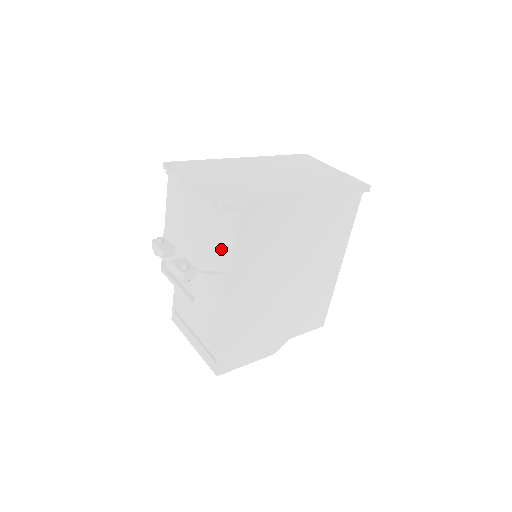
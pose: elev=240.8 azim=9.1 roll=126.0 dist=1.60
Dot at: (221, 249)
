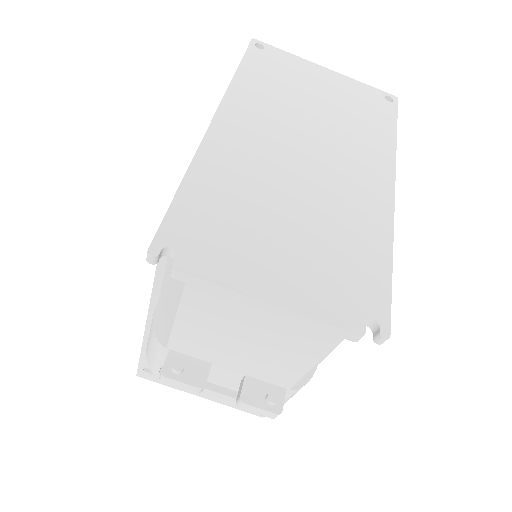
Dot at: occluded
